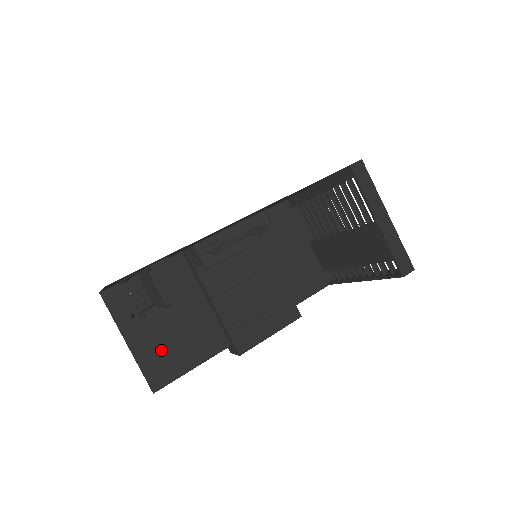
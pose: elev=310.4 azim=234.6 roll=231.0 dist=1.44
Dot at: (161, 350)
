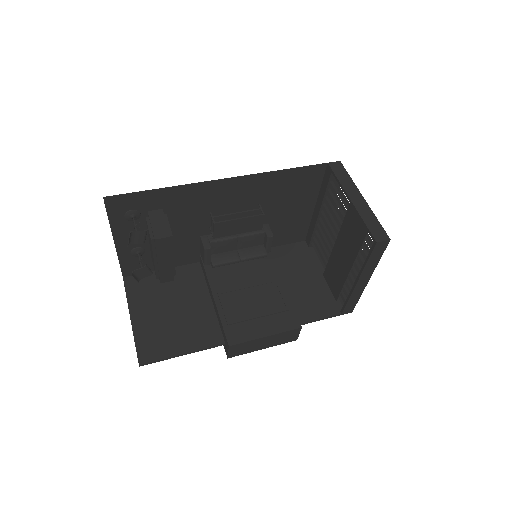
Dot at: (158, 331)
